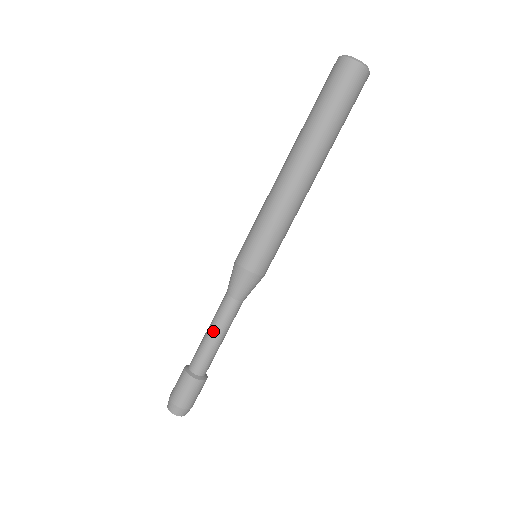
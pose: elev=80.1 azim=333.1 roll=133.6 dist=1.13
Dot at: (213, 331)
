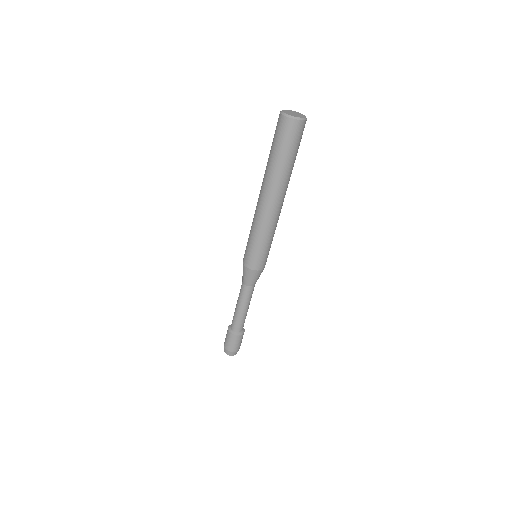
Dot at: (243, 308)
